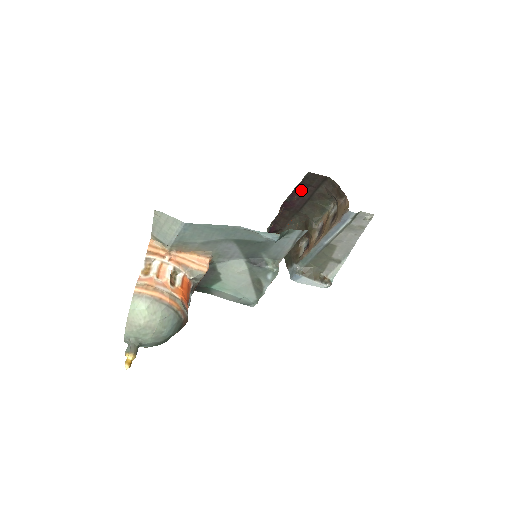
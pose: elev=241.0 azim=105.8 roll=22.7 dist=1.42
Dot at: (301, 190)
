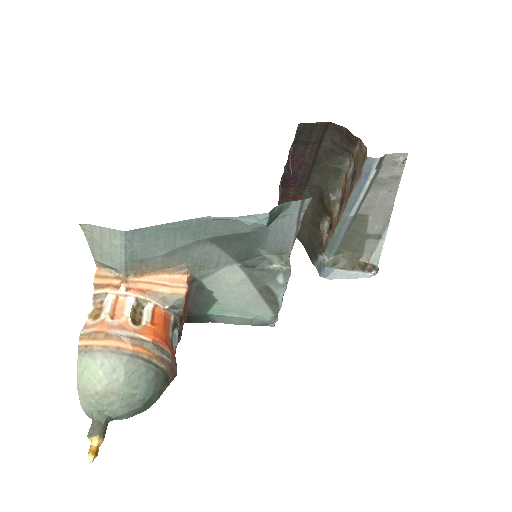
Dot at: (299, 153)
